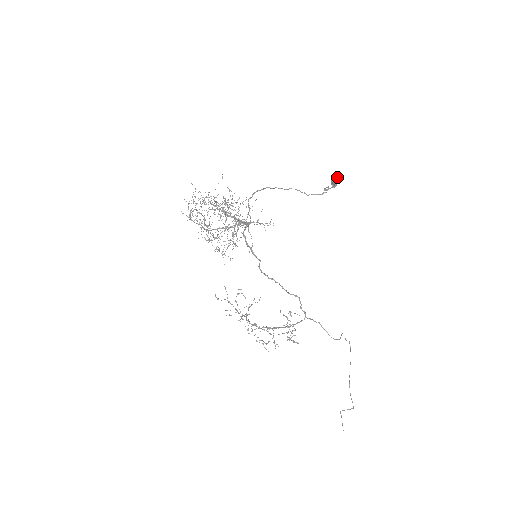
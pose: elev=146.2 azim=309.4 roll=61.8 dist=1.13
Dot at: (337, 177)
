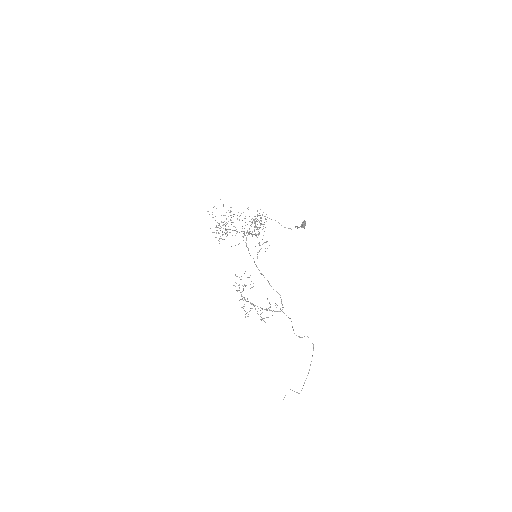
Dot at: (303, 222)
